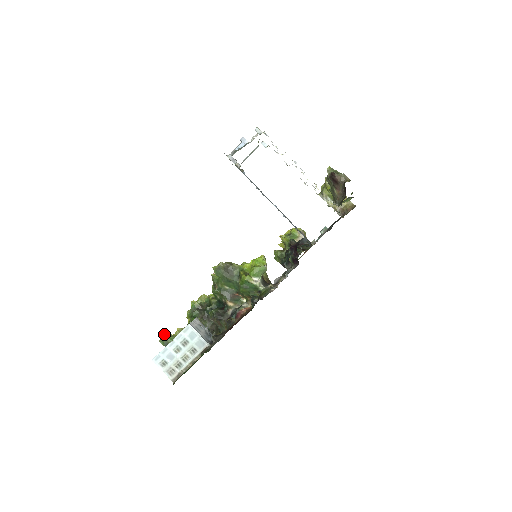
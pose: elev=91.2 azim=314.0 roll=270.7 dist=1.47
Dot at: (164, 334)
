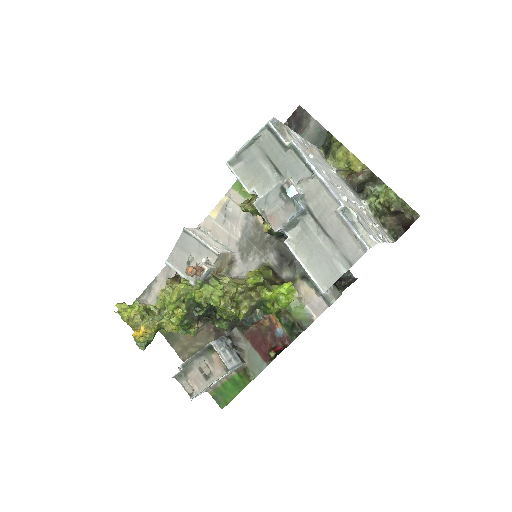
Dot at: (143, 342)
